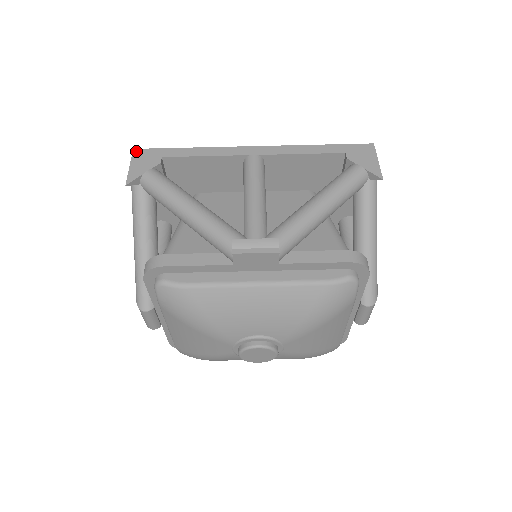
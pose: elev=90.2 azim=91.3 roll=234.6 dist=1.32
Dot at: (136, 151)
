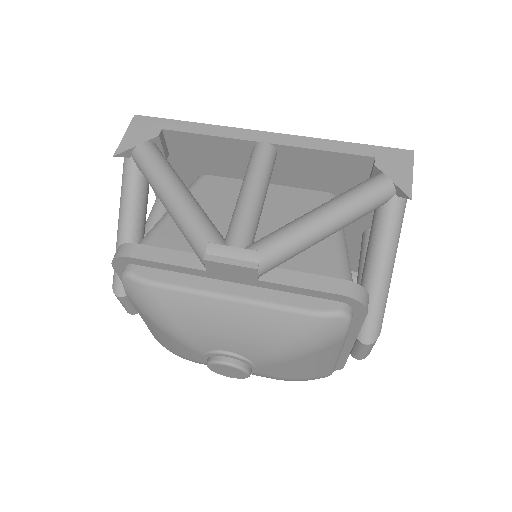
Dot at: (137, 118)
